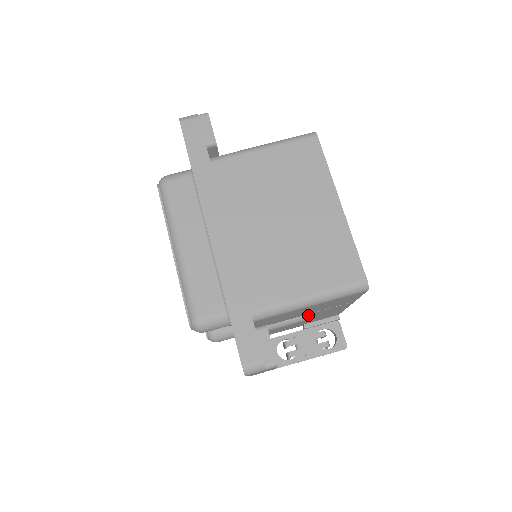
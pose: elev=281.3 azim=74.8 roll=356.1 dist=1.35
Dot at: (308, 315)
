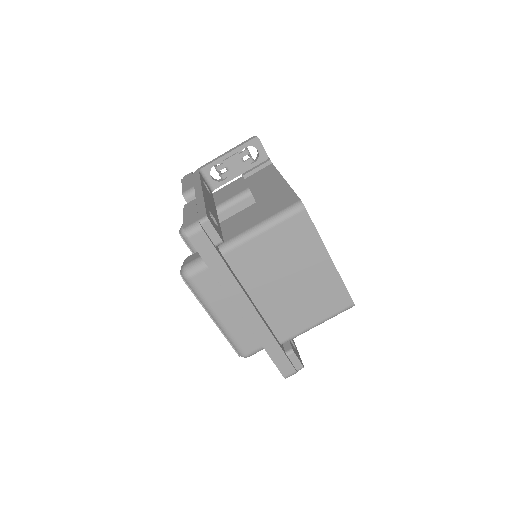
Dot at: occluded
